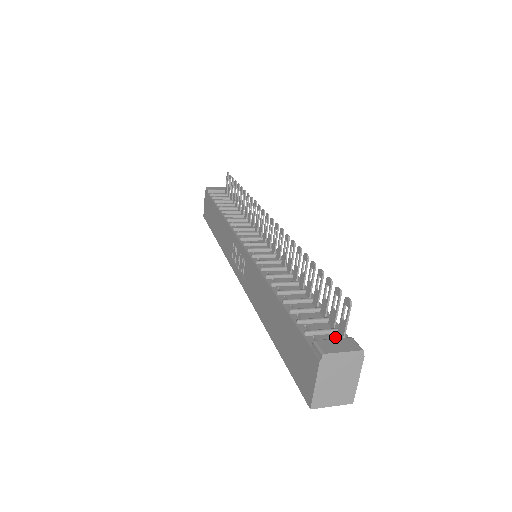
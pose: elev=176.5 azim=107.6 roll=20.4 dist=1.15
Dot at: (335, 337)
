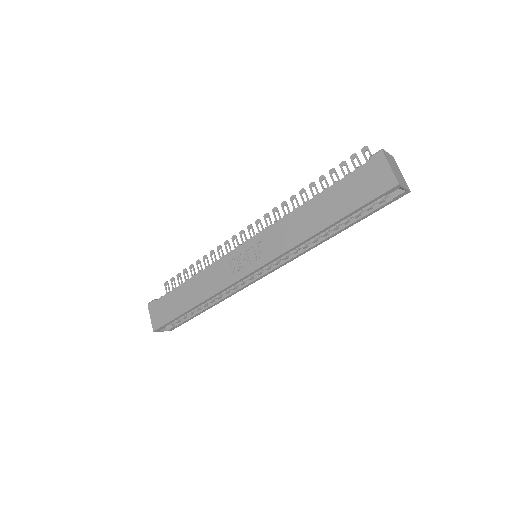
Dot at: occluded
